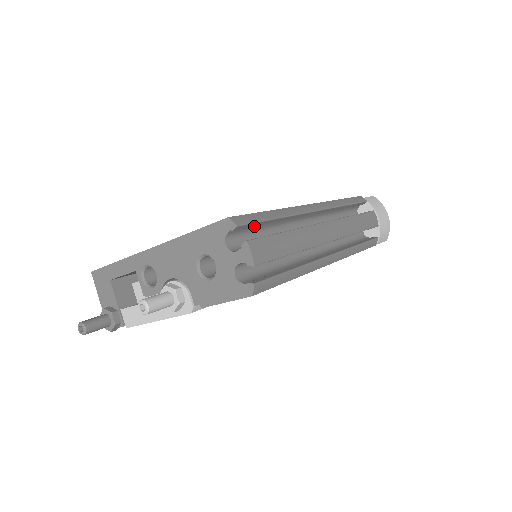
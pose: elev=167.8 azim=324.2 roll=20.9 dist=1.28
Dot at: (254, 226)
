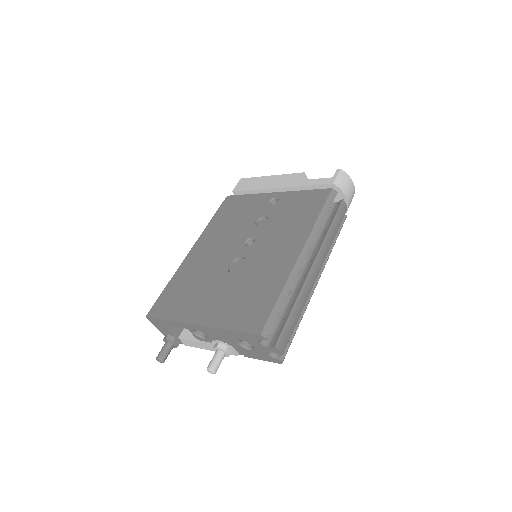
Dot at: (274, 320)
